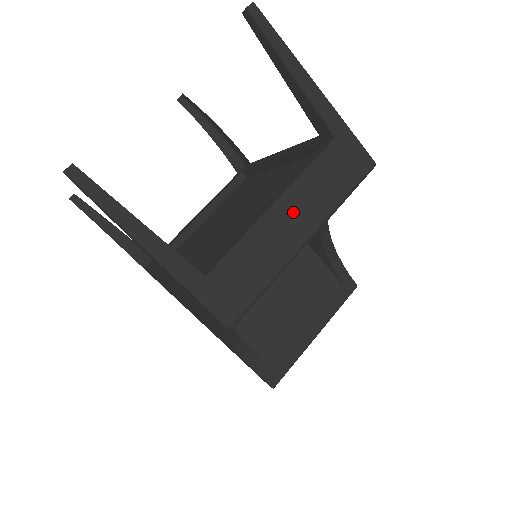
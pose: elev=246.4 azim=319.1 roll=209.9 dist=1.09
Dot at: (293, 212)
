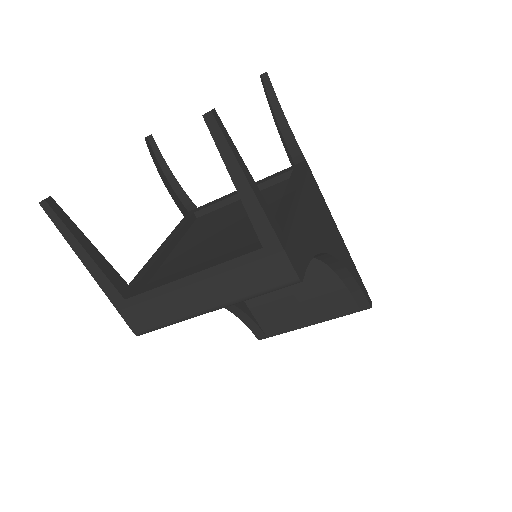
Dot at: (205, 287)
